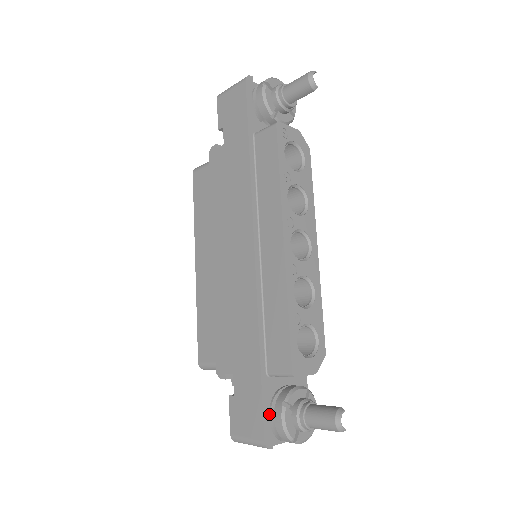
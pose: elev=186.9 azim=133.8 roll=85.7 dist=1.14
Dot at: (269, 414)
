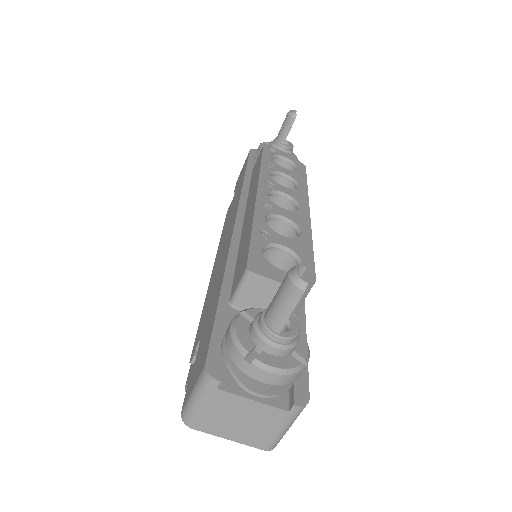
Dot at: (222, 339)
